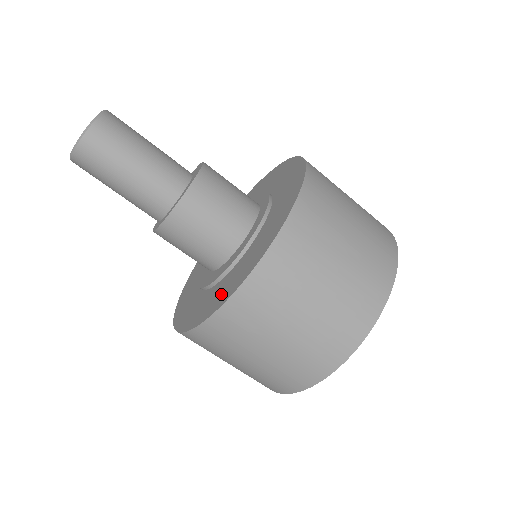
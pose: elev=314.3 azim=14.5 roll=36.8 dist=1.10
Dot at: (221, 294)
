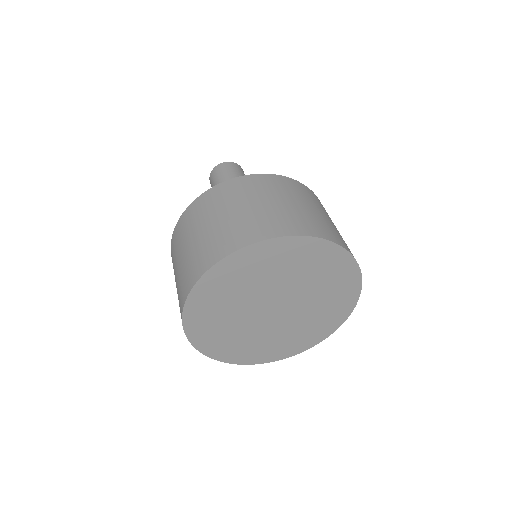
Dot at: occluded
